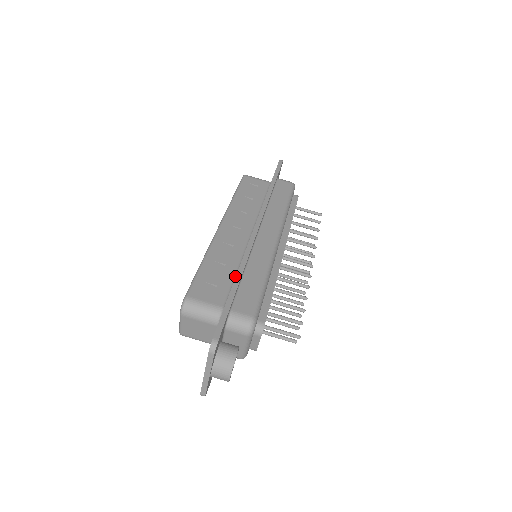
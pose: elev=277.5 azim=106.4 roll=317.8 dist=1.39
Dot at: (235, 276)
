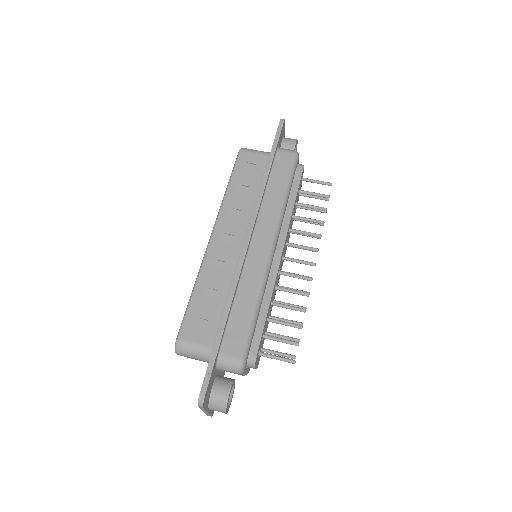
Dot at: occluded
